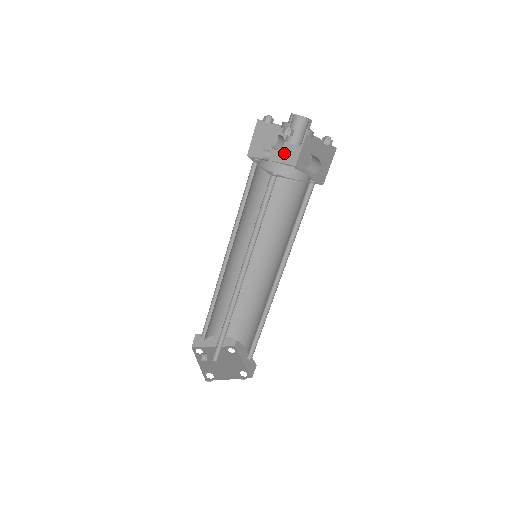
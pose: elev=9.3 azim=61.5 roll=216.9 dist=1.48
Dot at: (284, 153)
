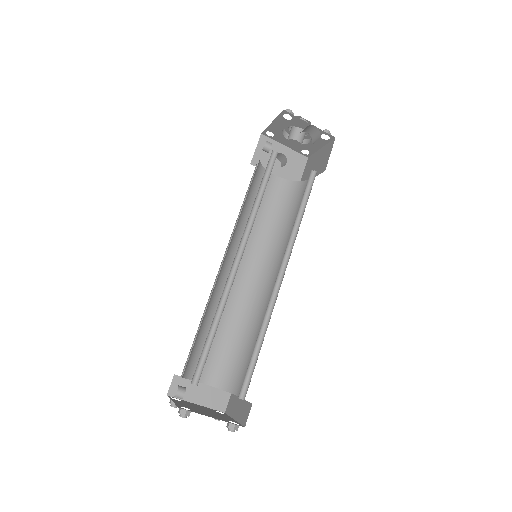
Dot at: (287, 172)
